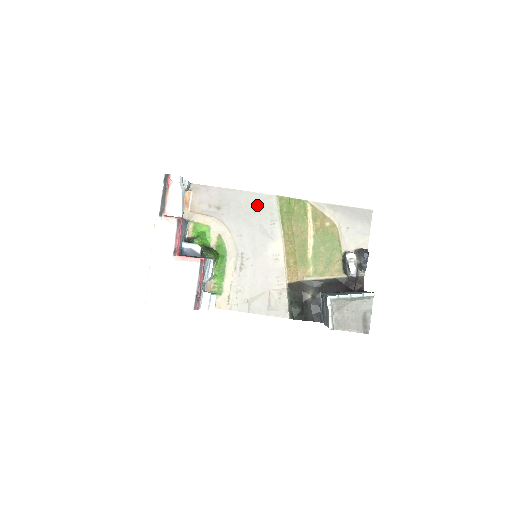
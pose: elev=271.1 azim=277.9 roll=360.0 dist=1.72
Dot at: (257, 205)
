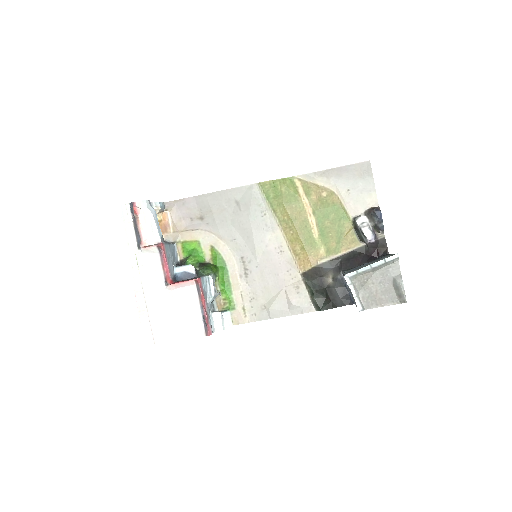
Dot at: (240, 201)
